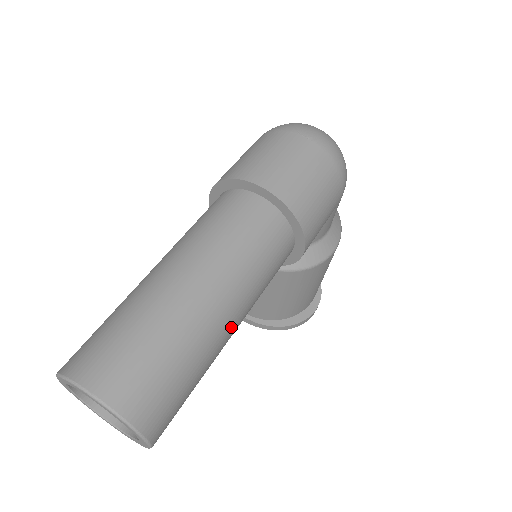
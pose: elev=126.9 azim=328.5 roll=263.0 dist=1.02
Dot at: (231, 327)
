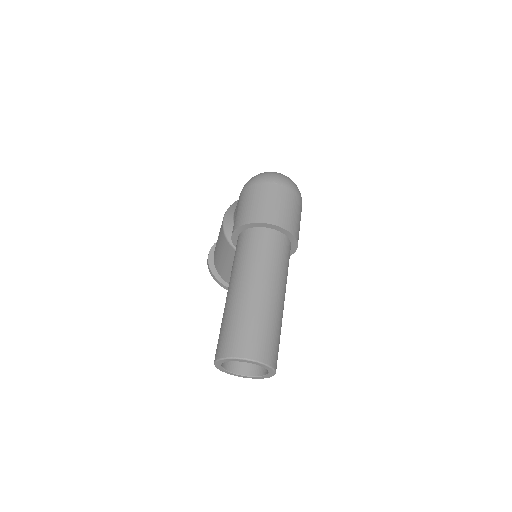
Dot at: occluded
